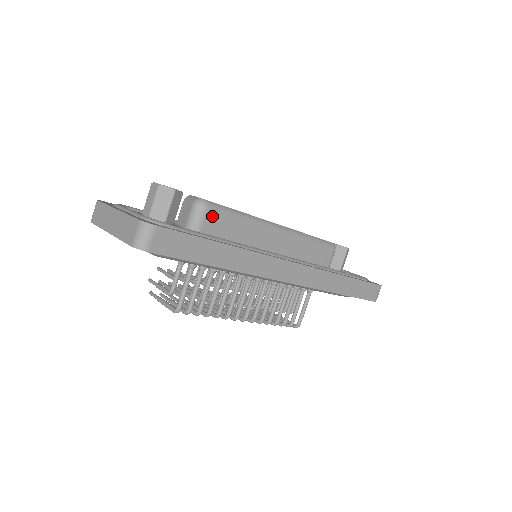
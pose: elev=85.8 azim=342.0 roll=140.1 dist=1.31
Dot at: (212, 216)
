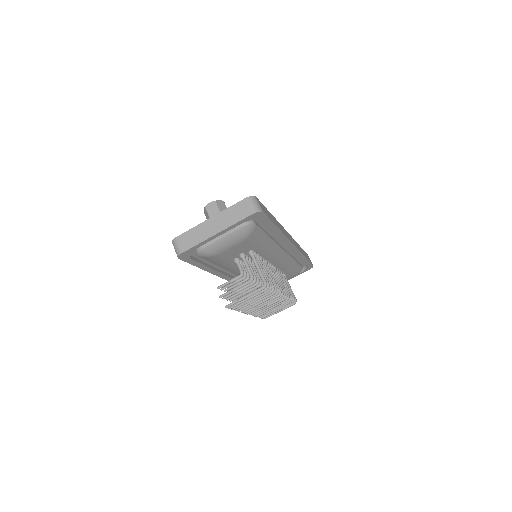
Dot at: occluded
